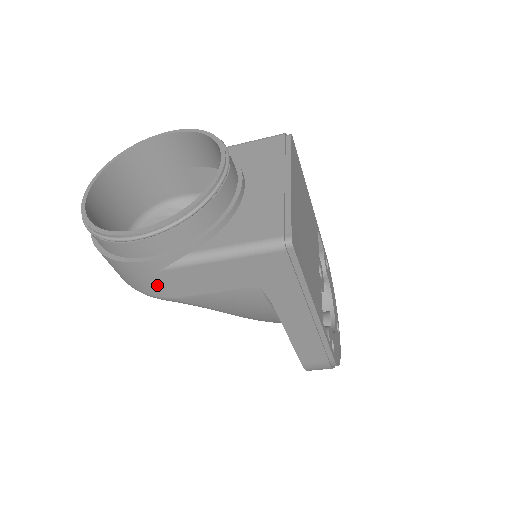
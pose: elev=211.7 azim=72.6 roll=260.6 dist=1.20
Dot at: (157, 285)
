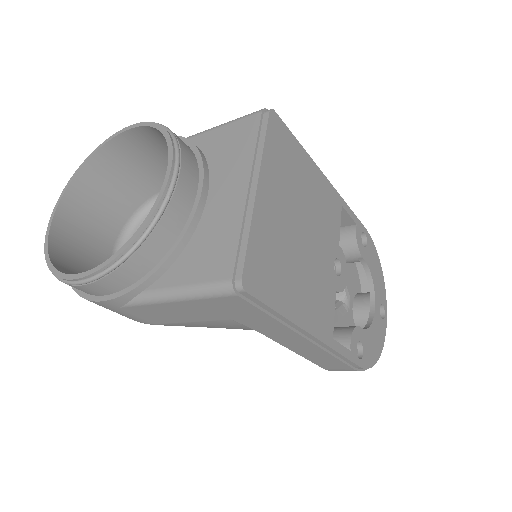
Dot at: (129, 316)
